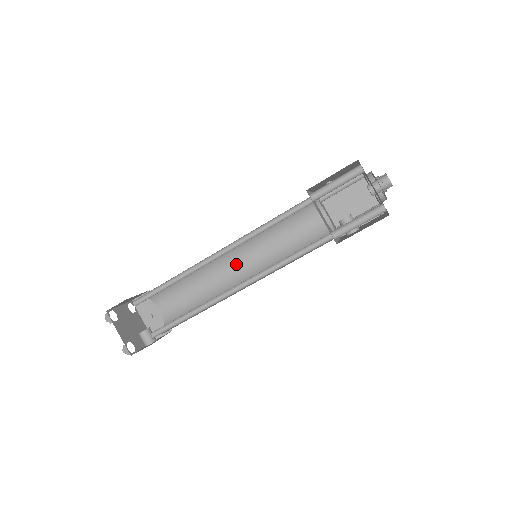
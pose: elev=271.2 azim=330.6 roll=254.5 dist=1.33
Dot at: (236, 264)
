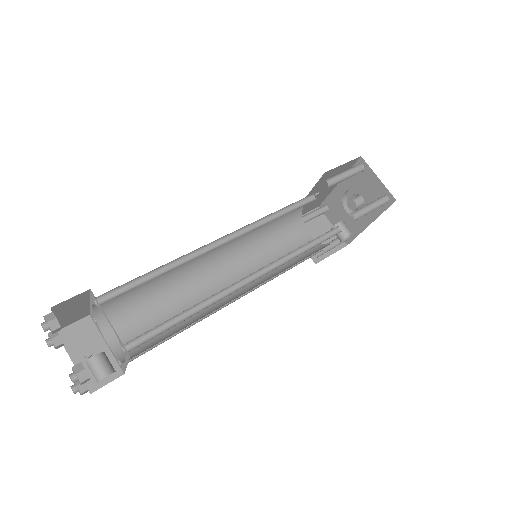
Dot at: (219, 278)
